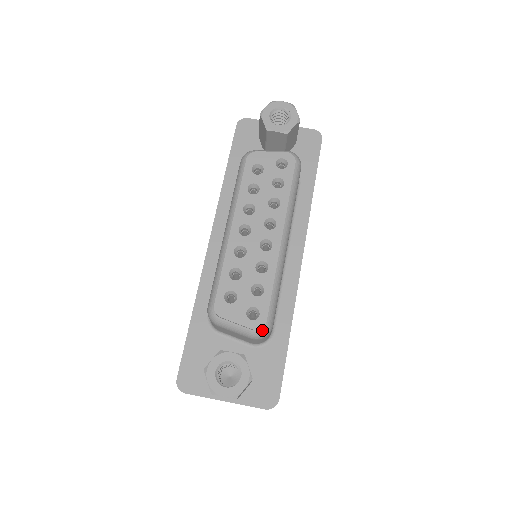
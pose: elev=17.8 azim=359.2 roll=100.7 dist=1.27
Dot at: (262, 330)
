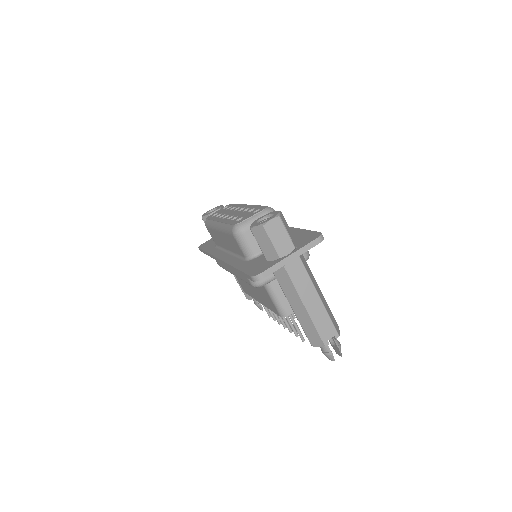
Dot at: (268, 208)
